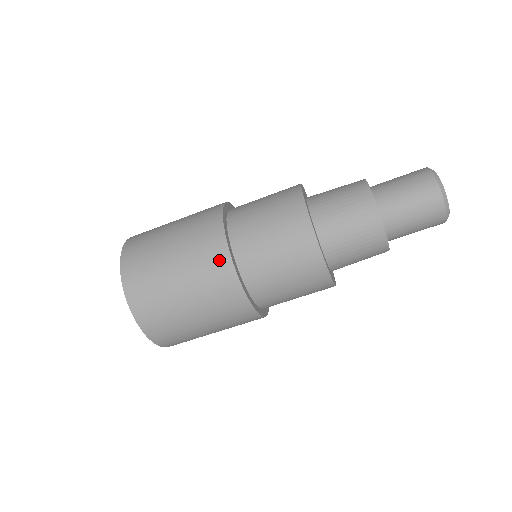
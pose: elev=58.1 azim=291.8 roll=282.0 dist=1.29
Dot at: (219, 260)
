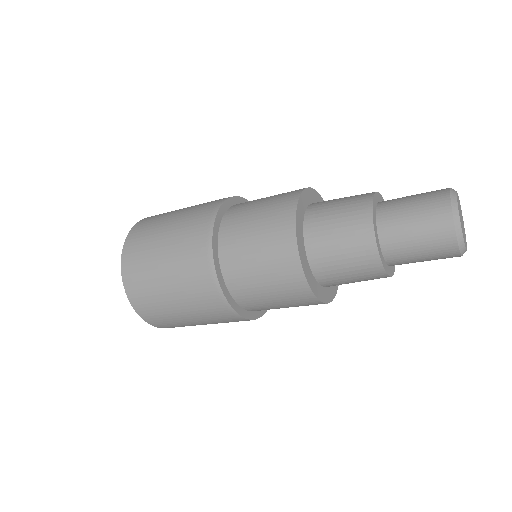
Dot at: (228, 316)
